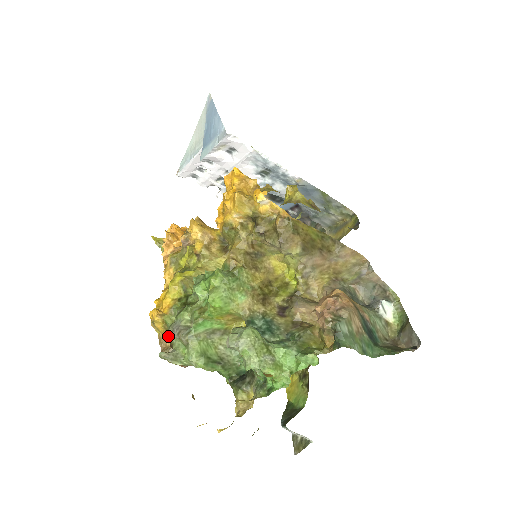
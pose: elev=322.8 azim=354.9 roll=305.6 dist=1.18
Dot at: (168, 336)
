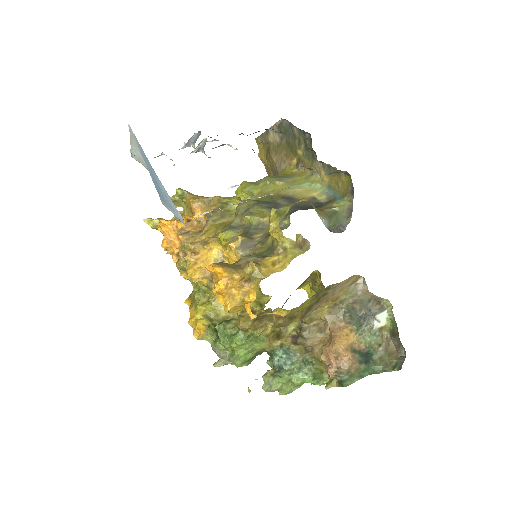
Dot at: (213, 350)
